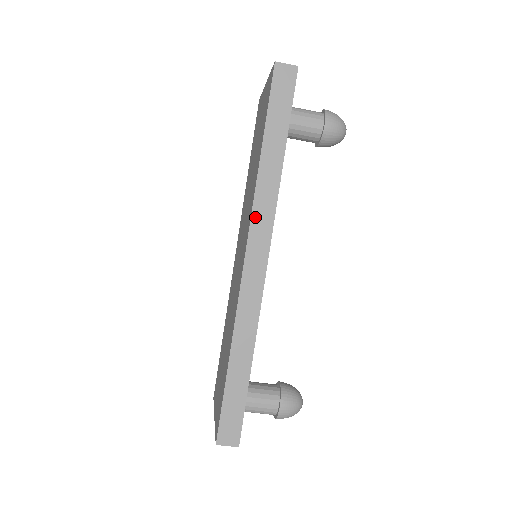
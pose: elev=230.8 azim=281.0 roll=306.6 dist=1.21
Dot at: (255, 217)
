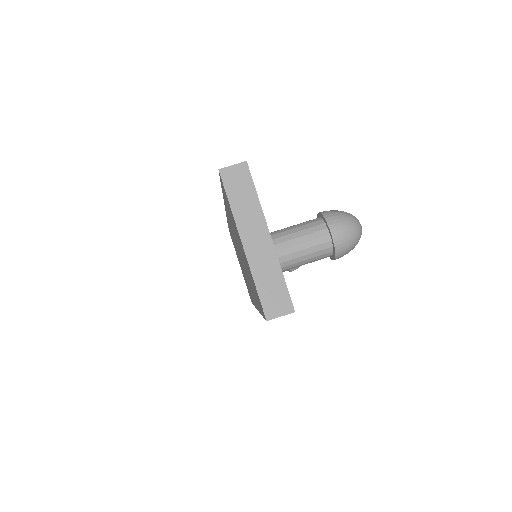
Dot at: occluded
